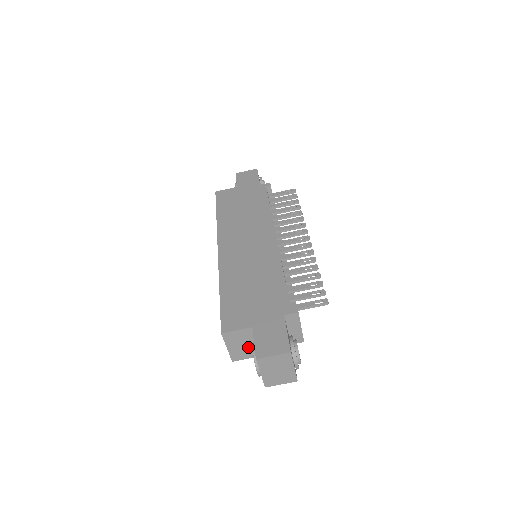
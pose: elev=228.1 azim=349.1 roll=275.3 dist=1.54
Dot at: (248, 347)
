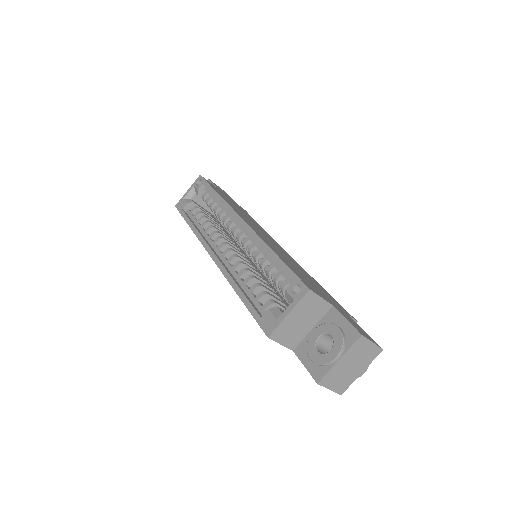
Dot at: (300, 329)
